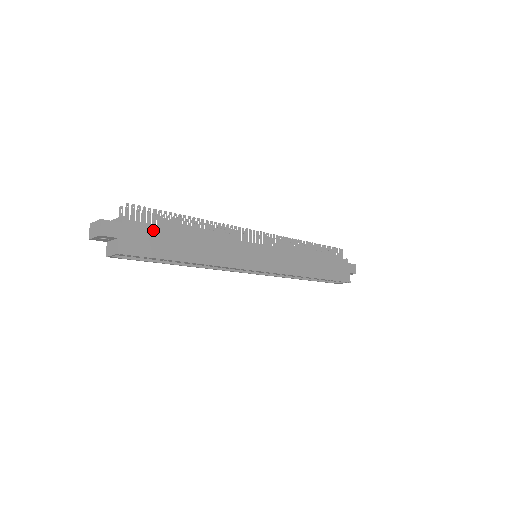
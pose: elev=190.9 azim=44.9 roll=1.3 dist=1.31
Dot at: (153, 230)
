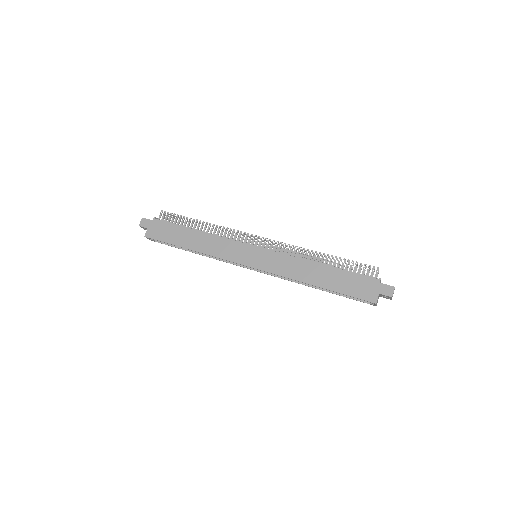
Dot at: (169, 226)
